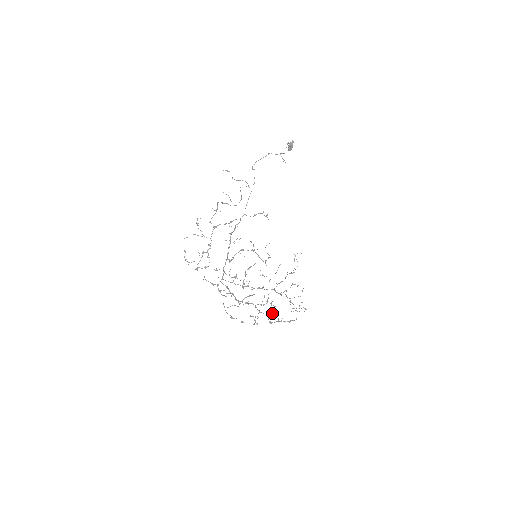
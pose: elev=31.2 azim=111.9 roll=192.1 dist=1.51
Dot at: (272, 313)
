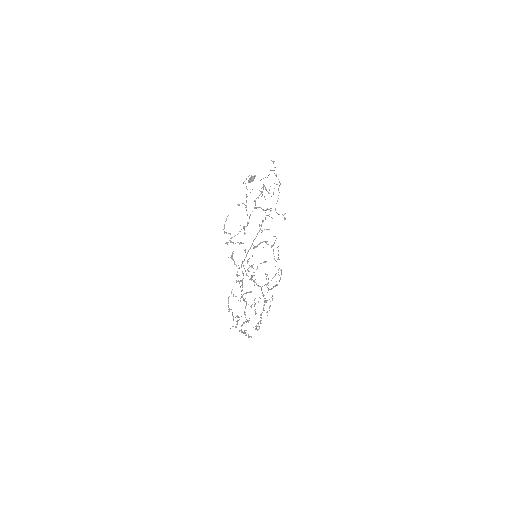
Dot at: (249, 320)
